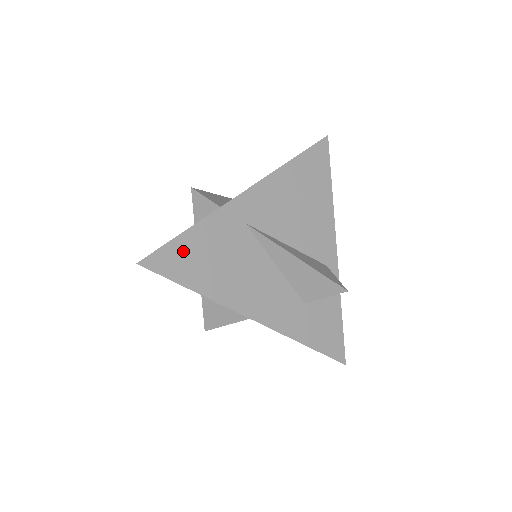
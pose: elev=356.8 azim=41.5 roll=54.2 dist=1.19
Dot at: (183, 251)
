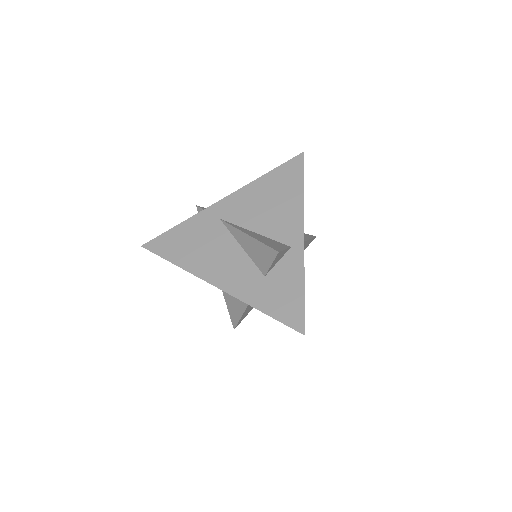
Dot at: (171, 238)
